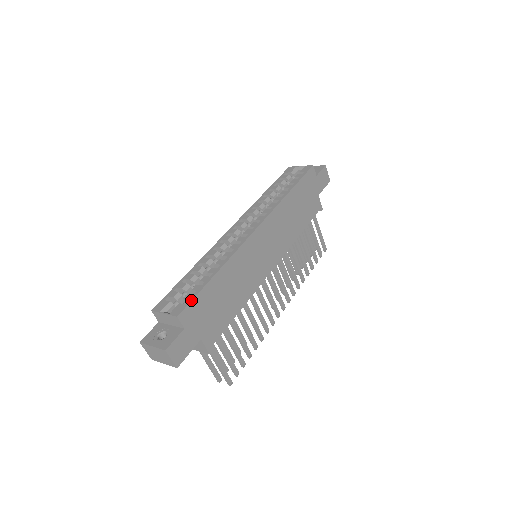
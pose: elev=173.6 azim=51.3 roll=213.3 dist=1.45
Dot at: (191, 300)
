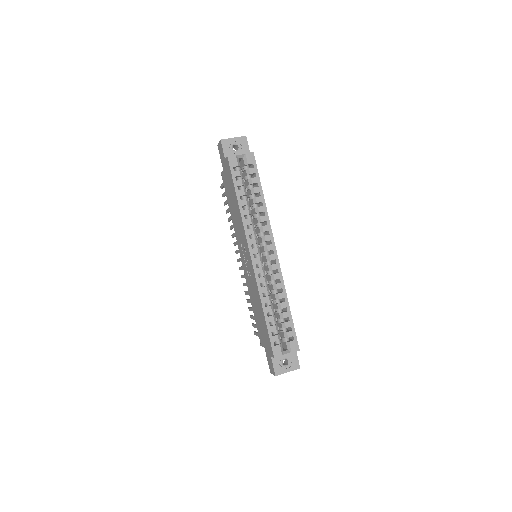
Dot at: occluded
